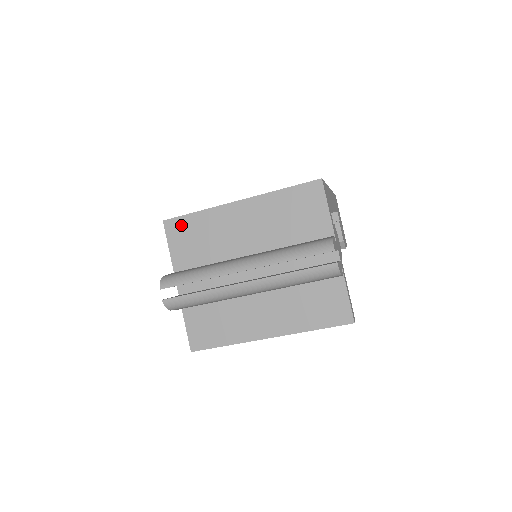
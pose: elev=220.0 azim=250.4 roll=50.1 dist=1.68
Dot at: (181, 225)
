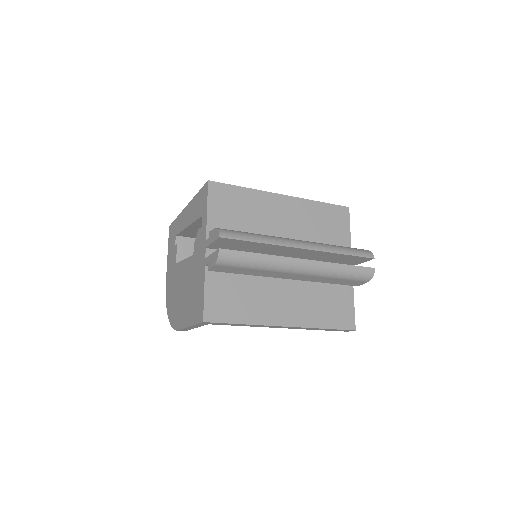
Dot at: (226, 192)
